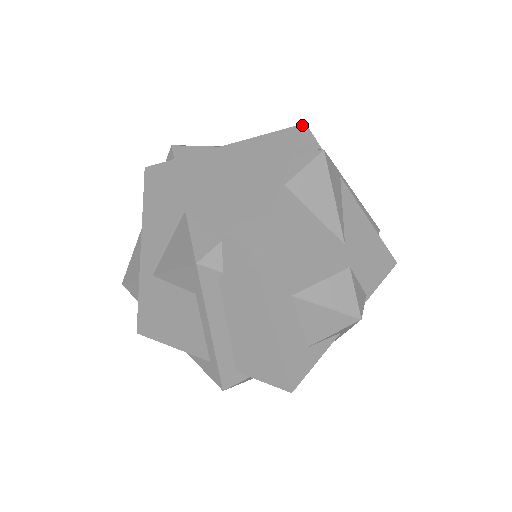
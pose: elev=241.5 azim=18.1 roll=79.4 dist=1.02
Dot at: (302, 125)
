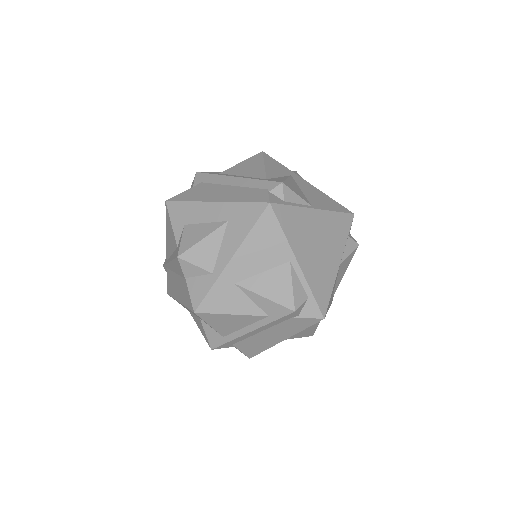
Dot at: (353, 215)
